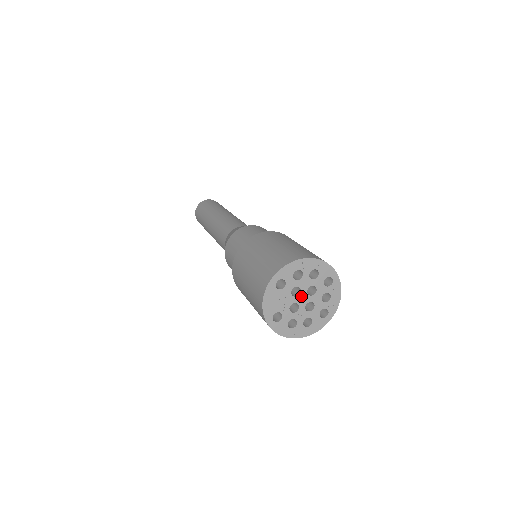
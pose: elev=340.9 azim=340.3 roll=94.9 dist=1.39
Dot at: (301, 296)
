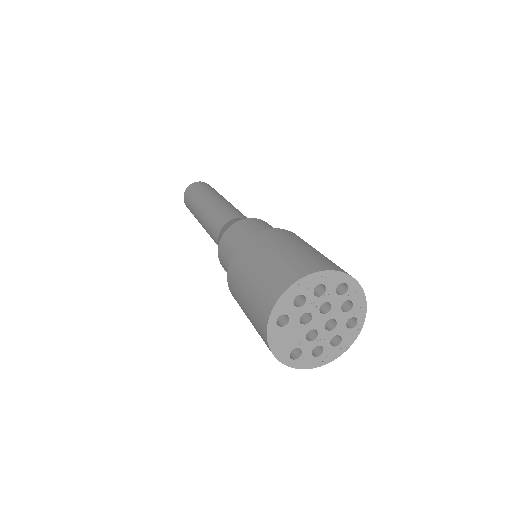
Dot at: (314, 320)
